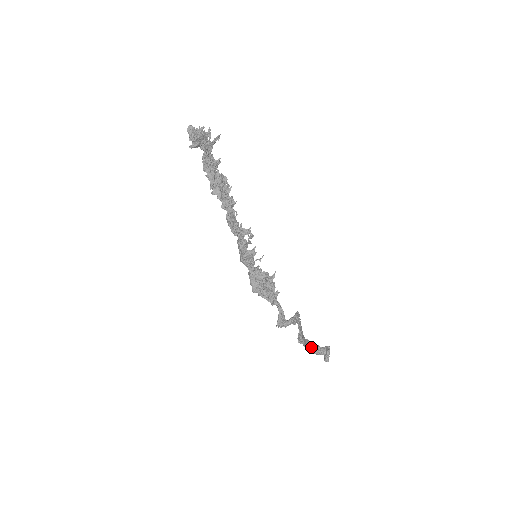
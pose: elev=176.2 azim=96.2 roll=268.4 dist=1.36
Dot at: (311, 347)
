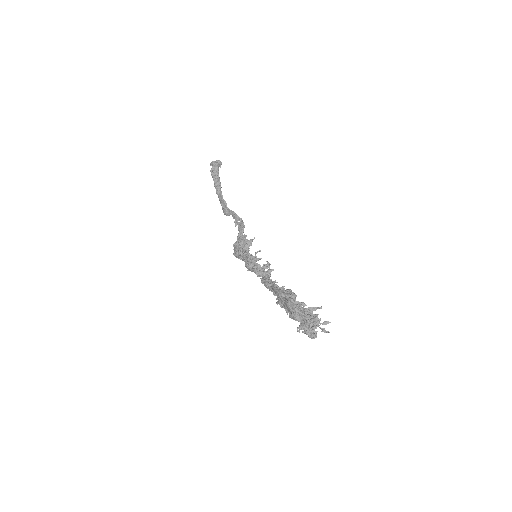
Dot at: (218, 188)
